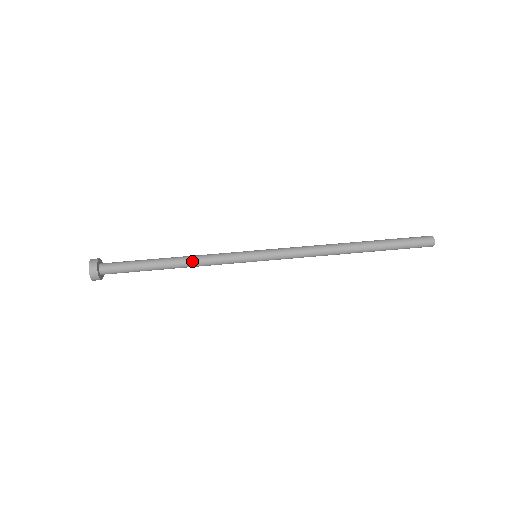
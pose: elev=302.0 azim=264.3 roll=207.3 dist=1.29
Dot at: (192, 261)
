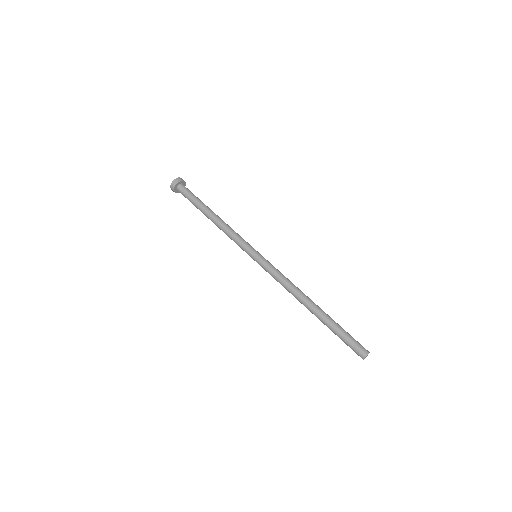
Dot at: (221, 226)
